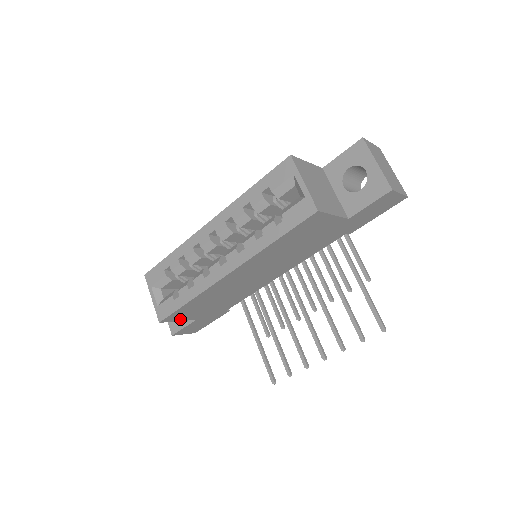
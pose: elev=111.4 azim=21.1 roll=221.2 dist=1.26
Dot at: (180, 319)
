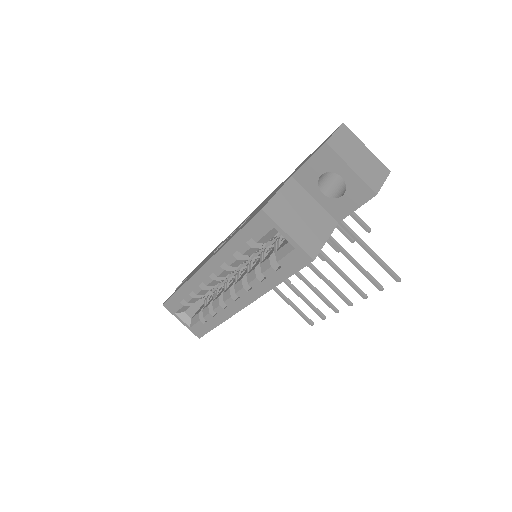
Dot at: occluded
